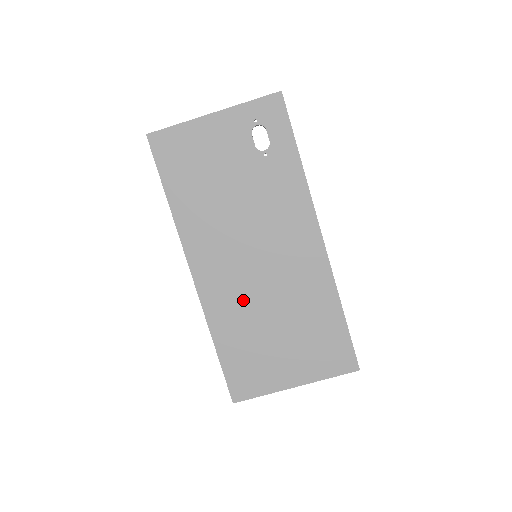
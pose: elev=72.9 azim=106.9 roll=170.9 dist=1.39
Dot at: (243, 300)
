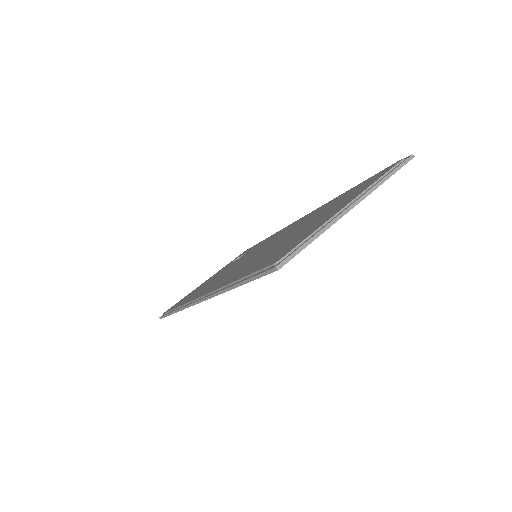
Dot at: (252, 261)
